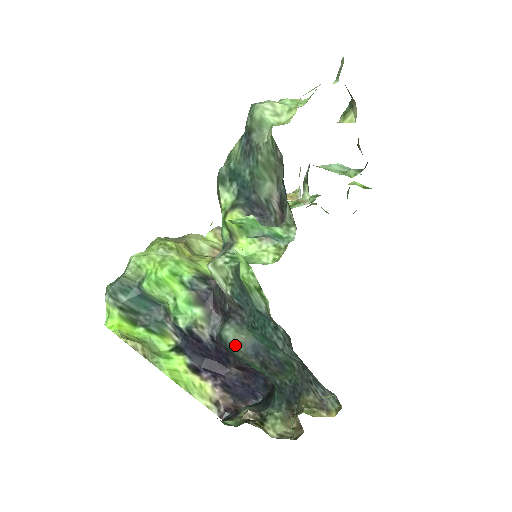
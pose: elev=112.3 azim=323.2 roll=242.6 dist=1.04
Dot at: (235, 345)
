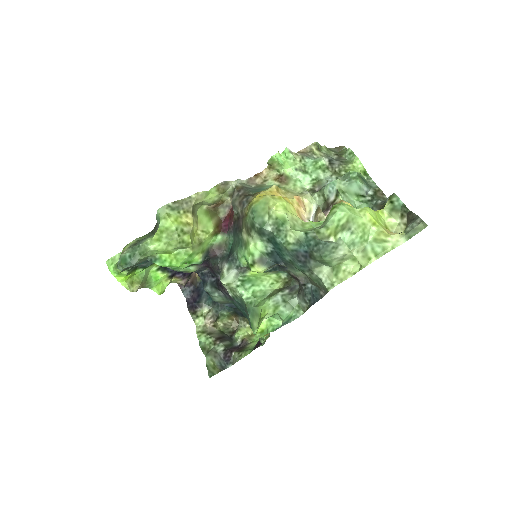
Dot at: (218, 302)
